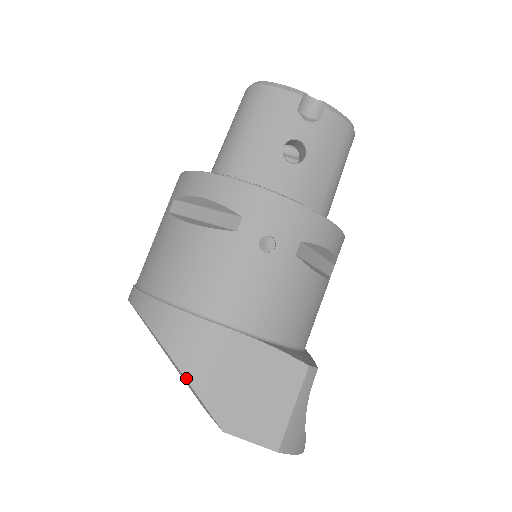
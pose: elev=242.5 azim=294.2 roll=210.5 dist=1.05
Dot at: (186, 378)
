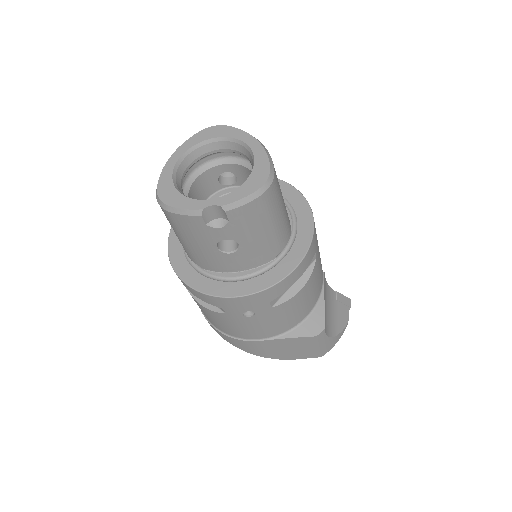
Dot at: occluded
